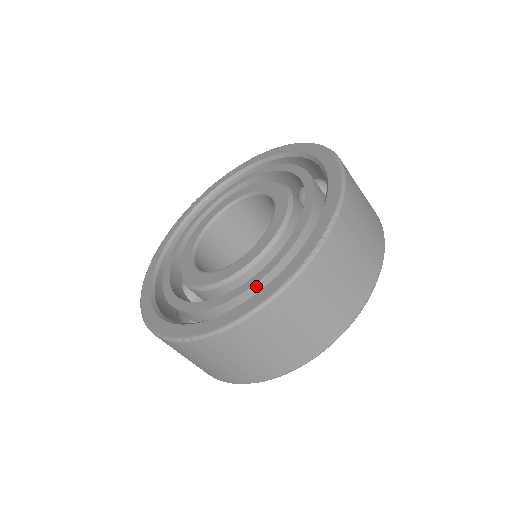
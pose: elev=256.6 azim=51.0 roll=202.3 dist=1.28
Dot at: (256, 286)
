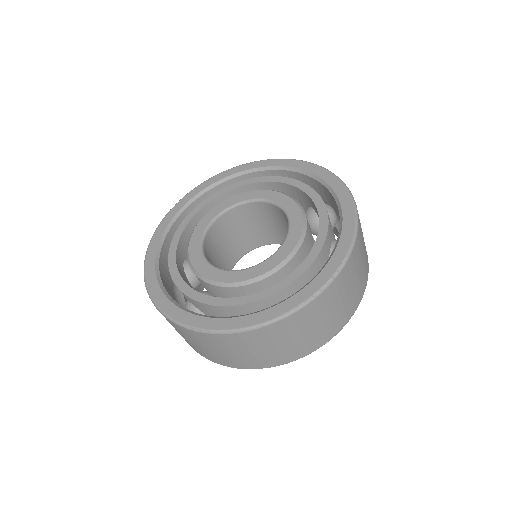
Dot at: (265, 299)
